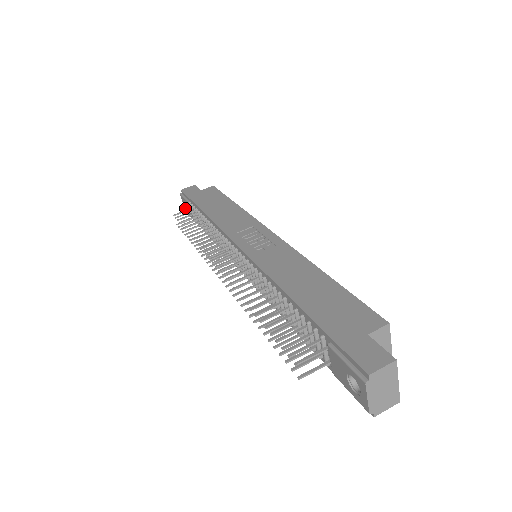
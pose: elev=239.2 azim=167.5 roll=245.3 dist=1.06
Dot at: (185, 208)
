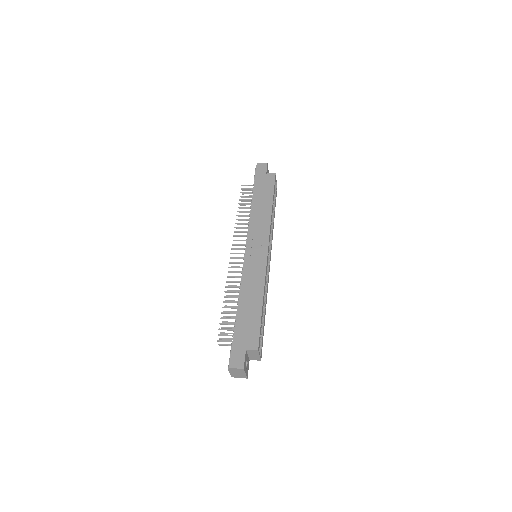
Dot at: occluded
